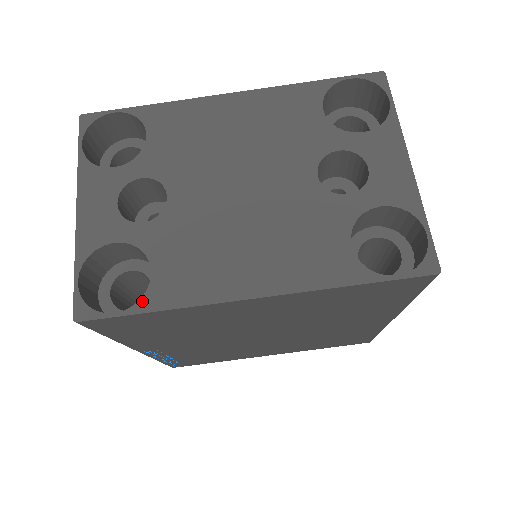
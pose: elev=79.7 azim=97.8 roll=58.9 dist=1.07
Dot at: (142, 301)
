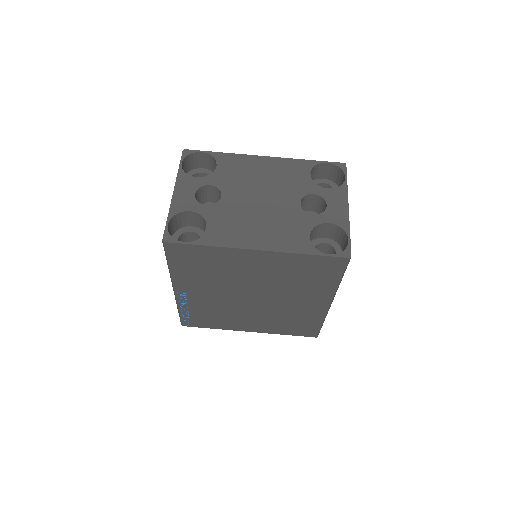
Dot at: (199, 240)
